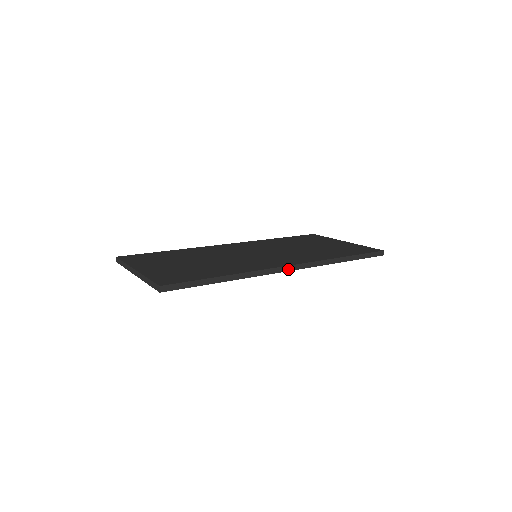
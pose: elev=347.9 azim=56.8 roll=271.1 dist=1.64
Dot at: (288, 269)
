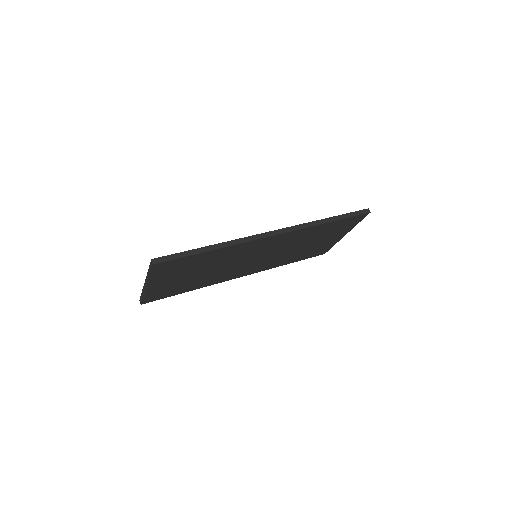
Dot at: (272, 234)
